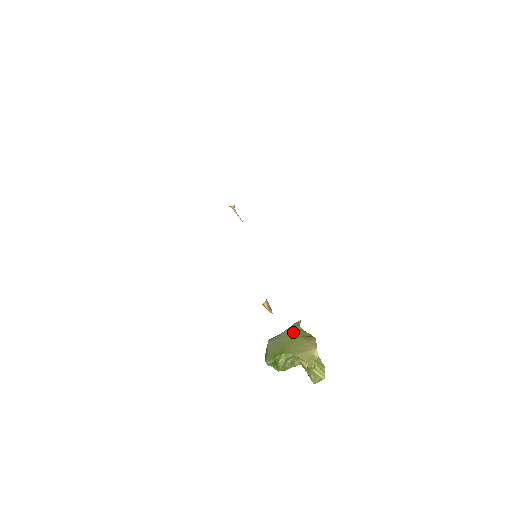
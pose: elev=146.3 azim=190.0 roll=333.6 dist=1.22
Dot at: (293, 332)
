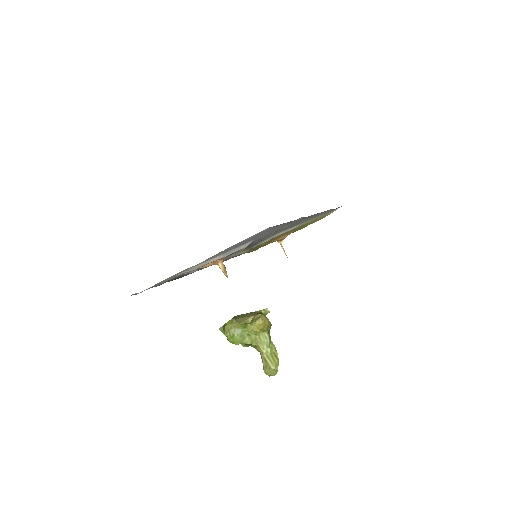
Dot at: occluded
